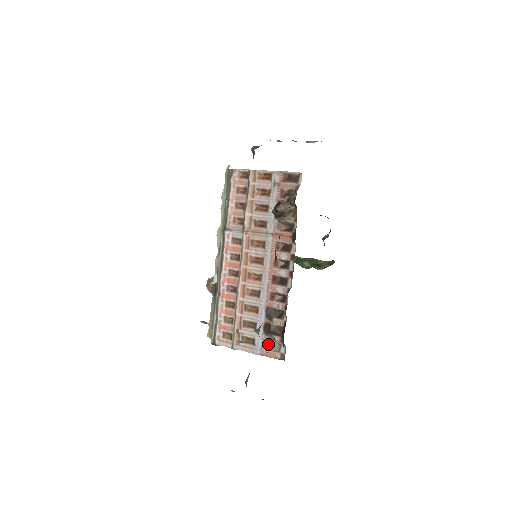
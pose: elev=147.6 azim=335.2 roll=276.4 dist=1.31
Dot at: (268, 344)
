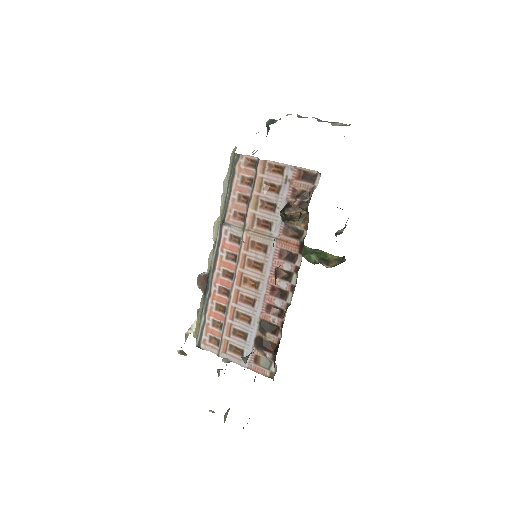
Dot at: (258, 359)
